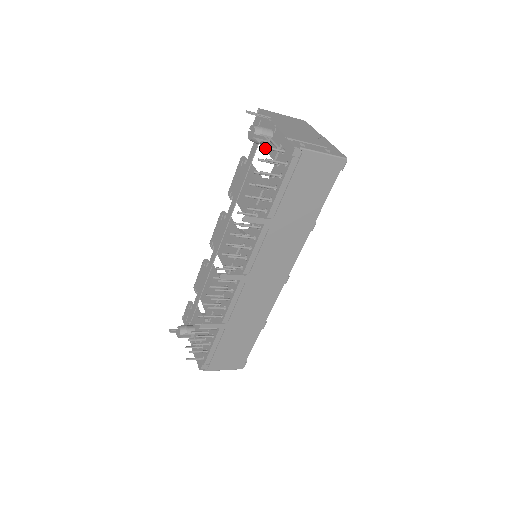
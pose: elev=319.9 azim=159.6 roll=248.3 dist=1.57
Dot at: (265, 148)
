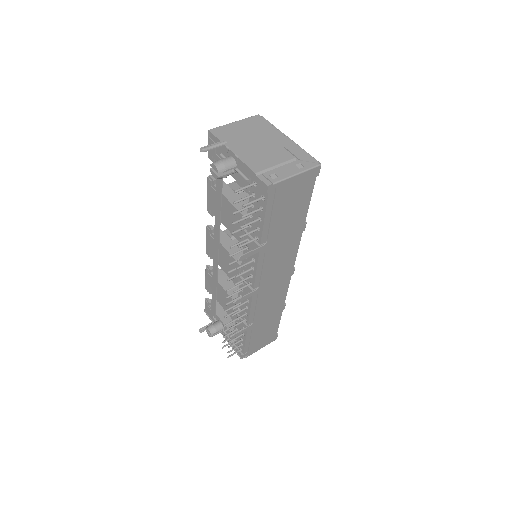
Dot at: occluded
